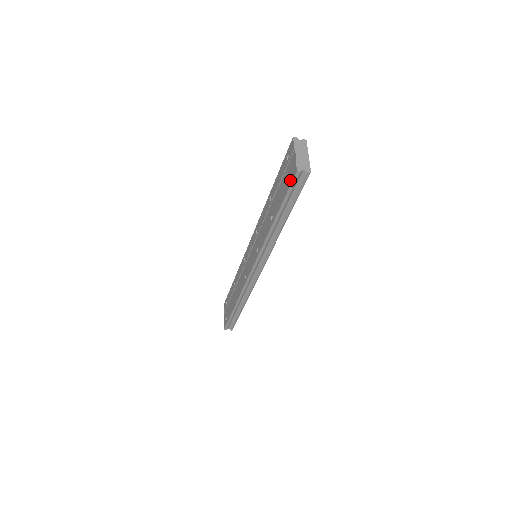
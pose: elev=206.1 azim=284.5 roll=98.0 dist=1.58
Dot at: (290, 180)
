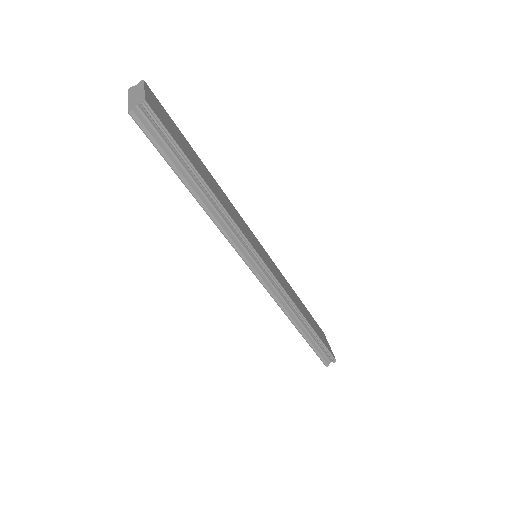
Dot at: (144, 132)
